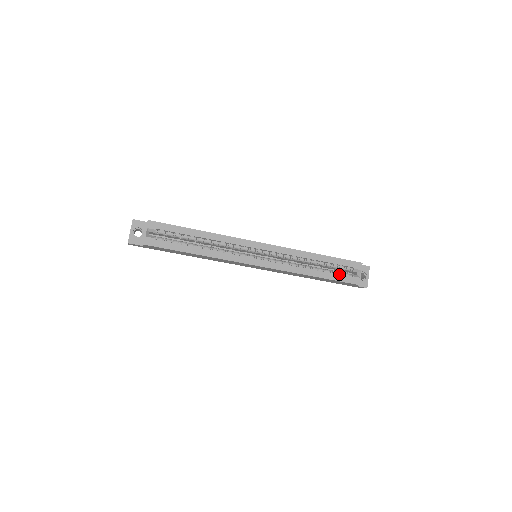
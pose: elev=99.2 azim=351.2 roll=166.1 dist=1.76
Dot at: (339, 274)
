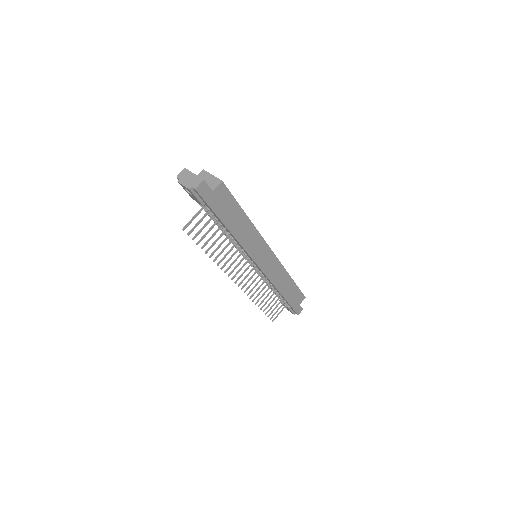
Dot at: occluded
